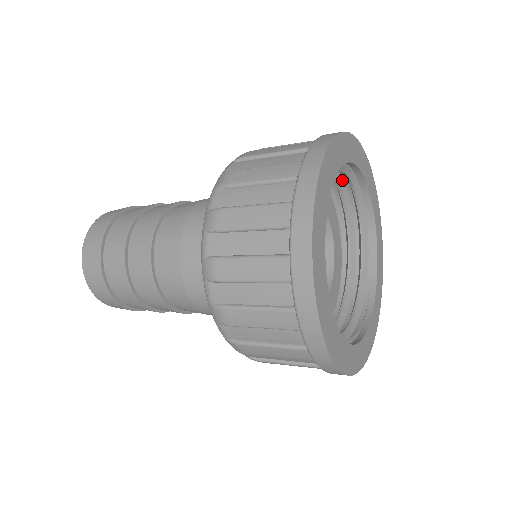
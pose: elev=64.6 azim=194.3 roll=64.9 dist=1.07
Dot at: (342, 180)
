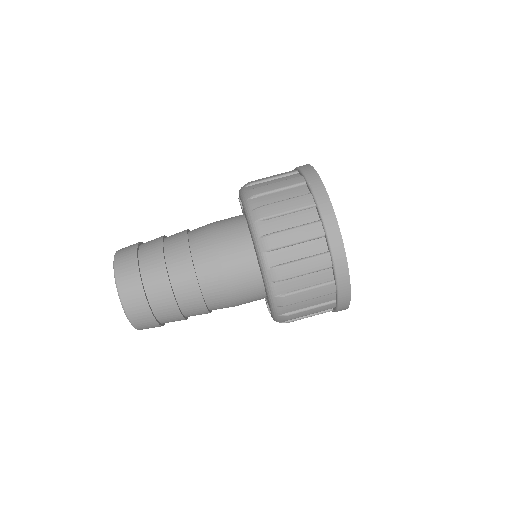
Dot at: occluded
